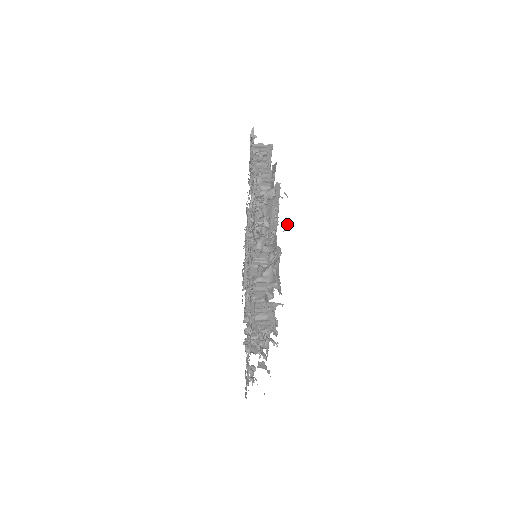
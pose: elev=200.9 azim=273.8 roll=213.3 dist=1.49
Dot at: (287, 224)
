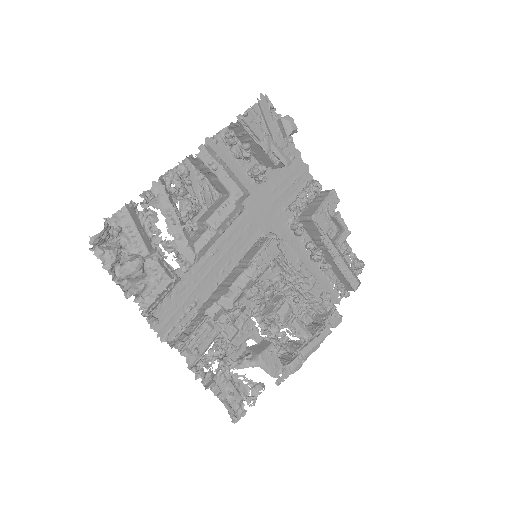
Dot at: (93, 236)
